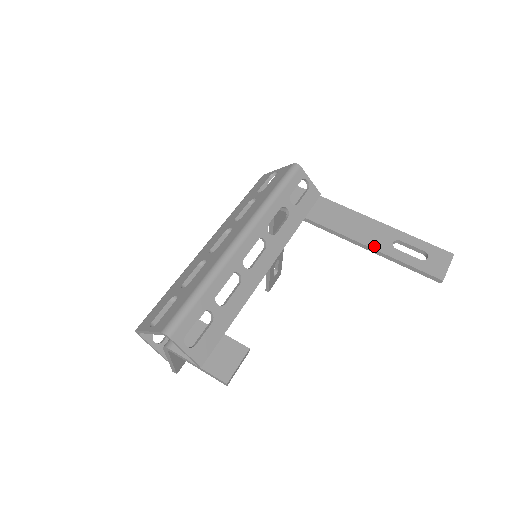
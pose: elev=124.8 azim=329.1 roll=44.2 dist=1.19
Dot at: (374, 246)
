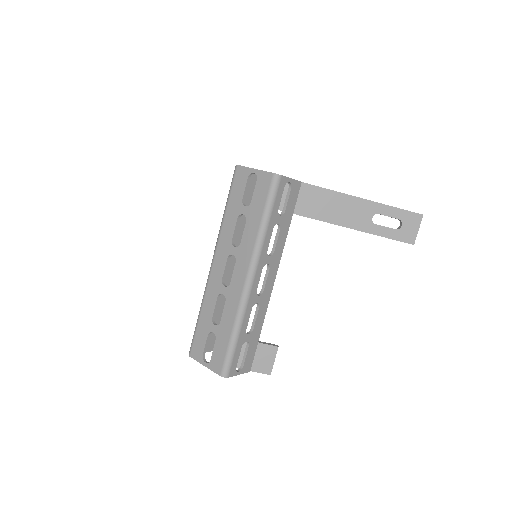
Dot at: (357, 227)
